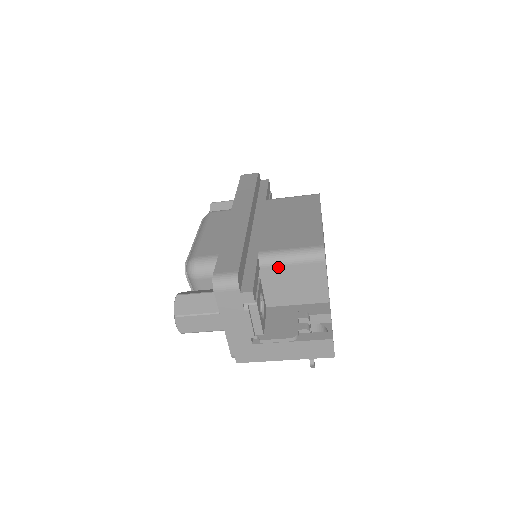
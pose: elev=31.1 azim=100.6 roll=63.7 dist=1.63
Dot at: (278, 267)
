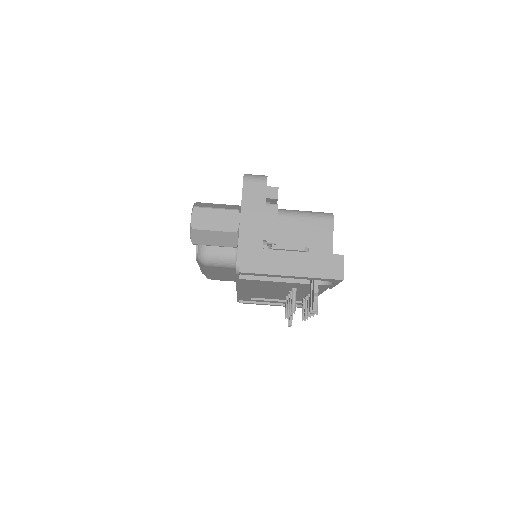
Dot at: (291, 218)
